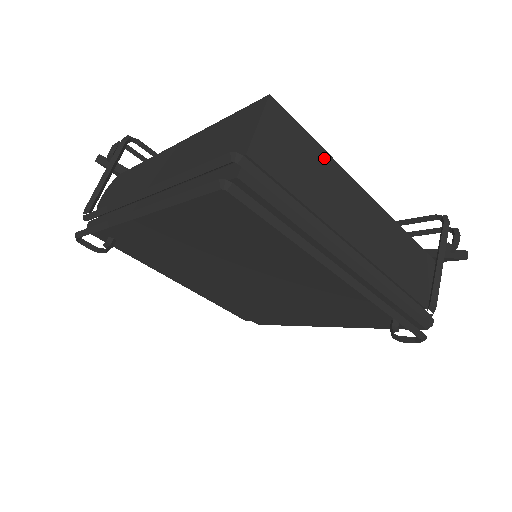
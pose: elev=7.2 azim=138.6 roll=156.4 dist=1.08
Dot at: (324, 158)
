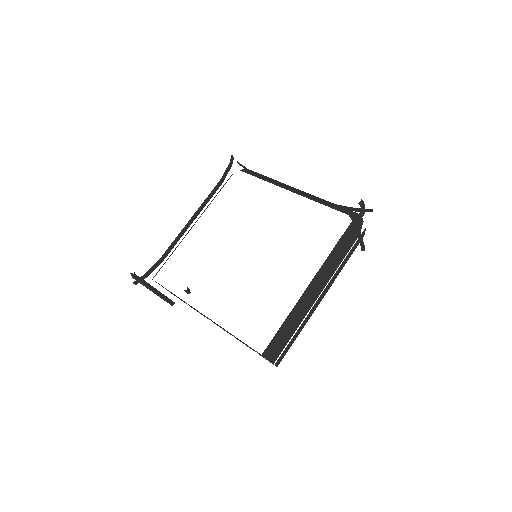
Dot at: (289, 318)
